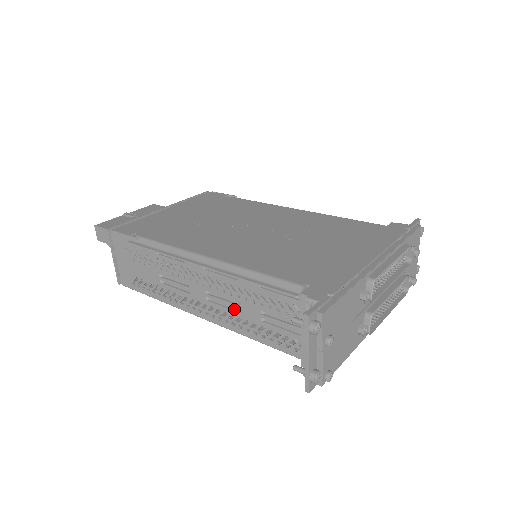
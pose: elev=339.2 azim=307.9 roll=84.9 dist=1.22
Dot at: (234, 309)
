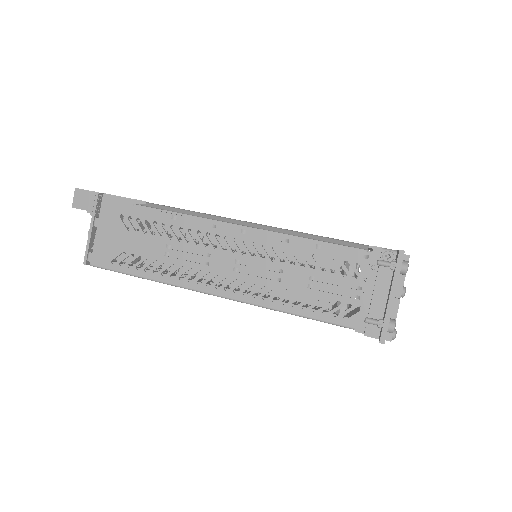
Dot at: occluded
